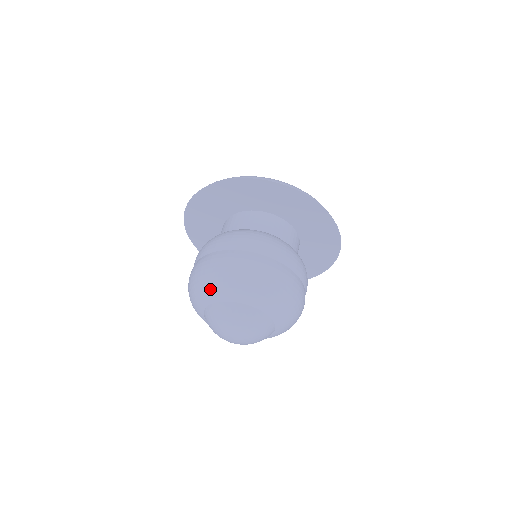
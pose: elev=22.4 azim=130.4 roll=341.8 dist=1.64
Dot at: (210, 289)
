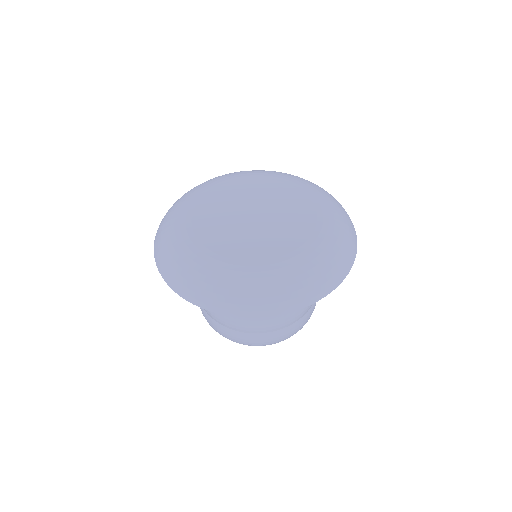
Dot at: occluded
